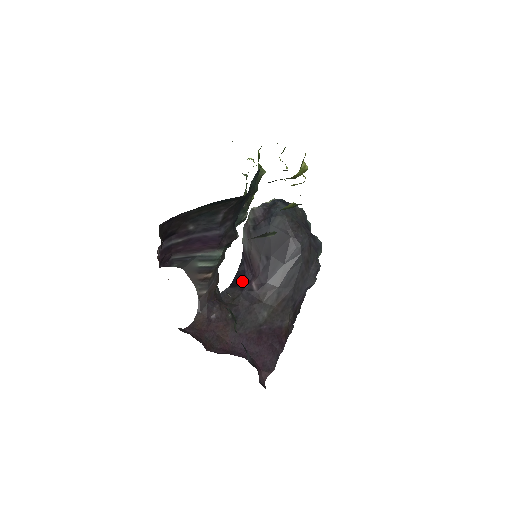
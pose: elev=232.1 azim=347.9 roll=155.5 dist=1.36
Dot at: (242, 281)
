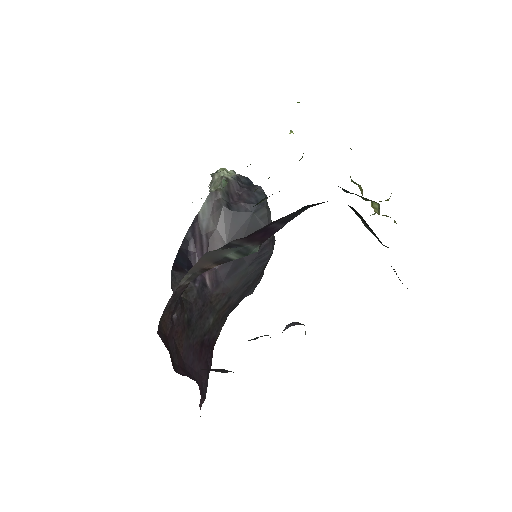
Dot at: (187, 265)
